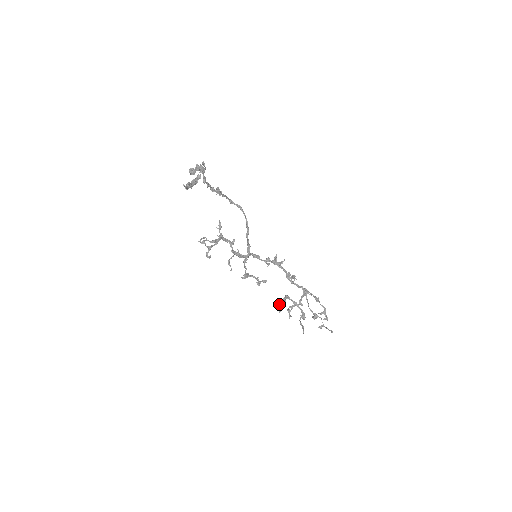
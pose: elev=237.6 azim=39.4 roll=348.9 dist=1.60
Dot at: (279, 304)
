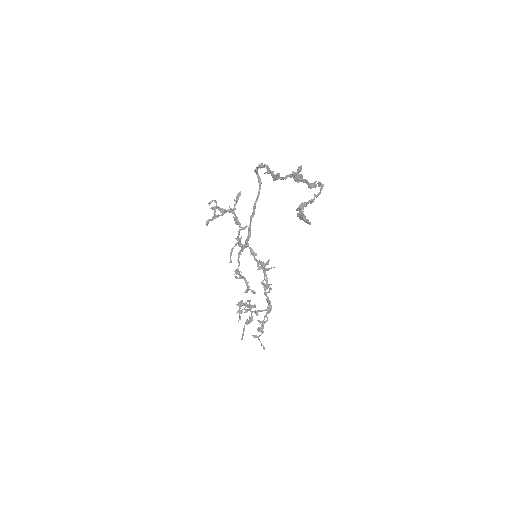
Dot at: (240, 305)
